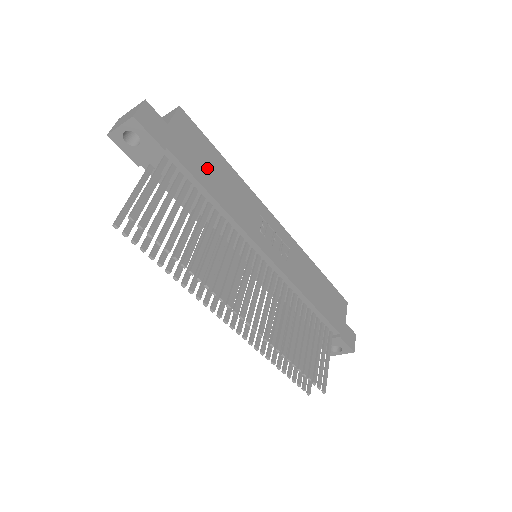
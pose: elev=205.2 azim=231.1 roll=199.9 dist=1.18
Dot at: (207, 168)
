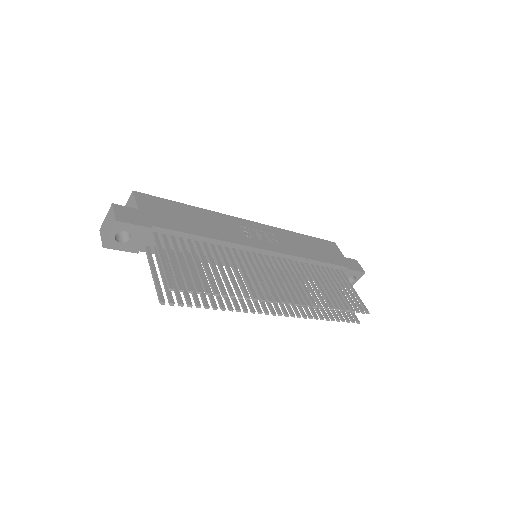
Dot at: (183, 220)
